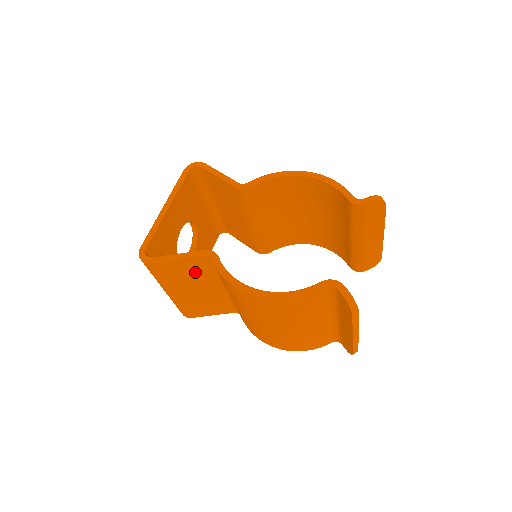
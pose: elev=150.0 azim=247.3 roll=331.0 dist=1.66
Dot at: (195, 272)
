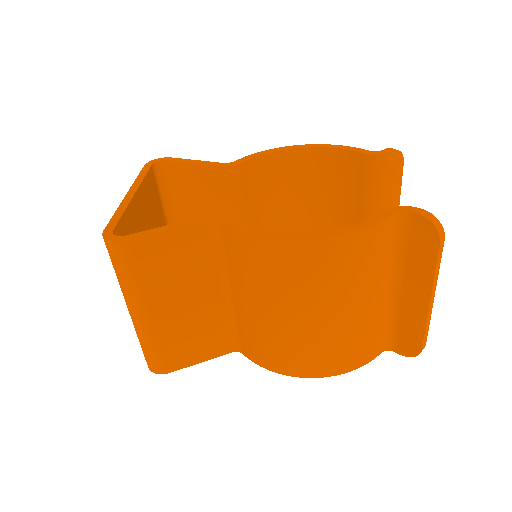
Dot at: (189, 260)
